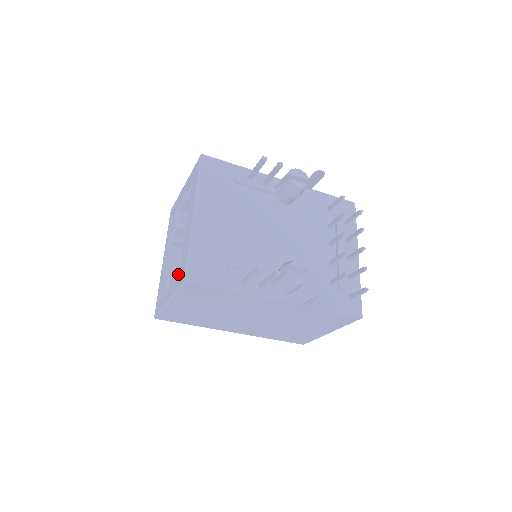
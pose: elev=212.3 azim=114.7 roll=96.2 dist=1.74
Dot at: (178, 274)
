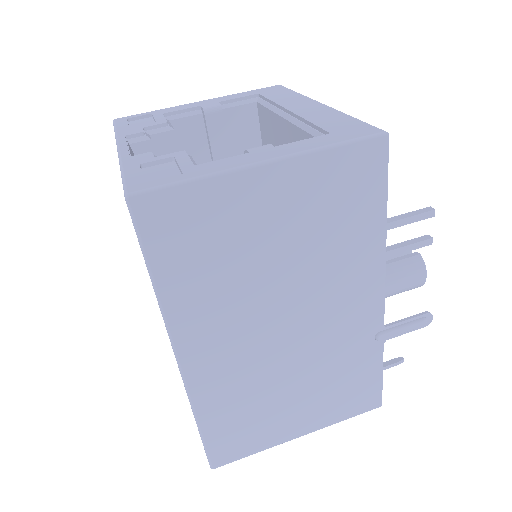
Dot at: occluded
